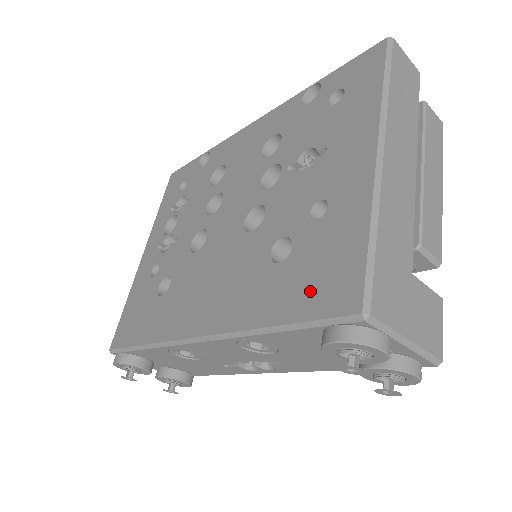
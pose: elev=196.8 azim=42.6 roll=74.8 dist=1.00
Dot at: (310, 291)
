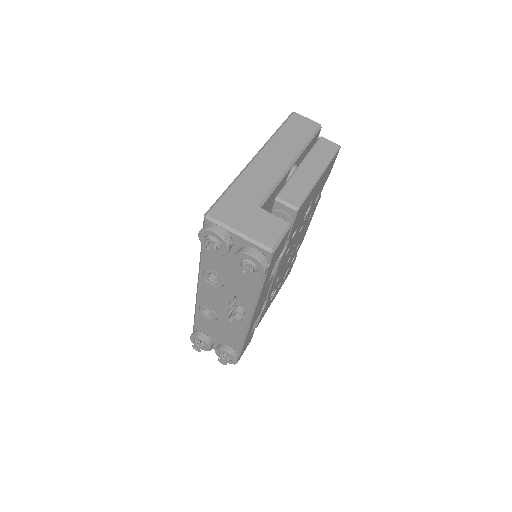
Dot at: occluded
